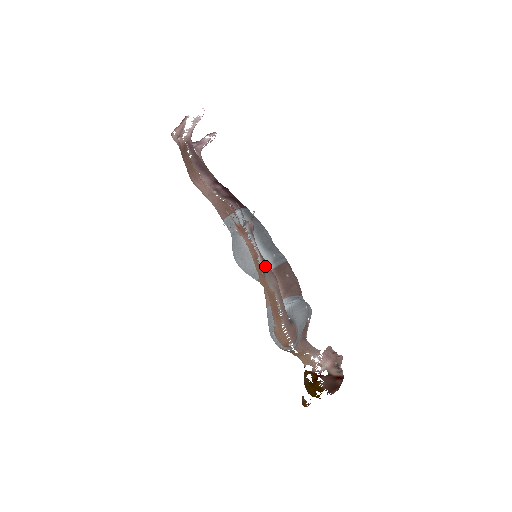
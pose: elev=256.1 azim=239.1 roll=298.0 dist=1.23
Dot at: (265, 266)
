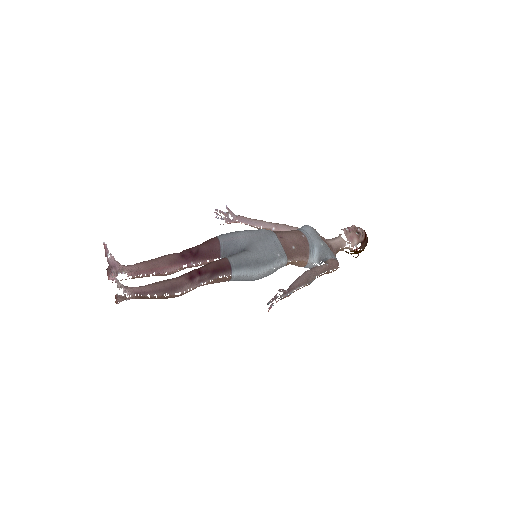
Dot at: (305, 284)
